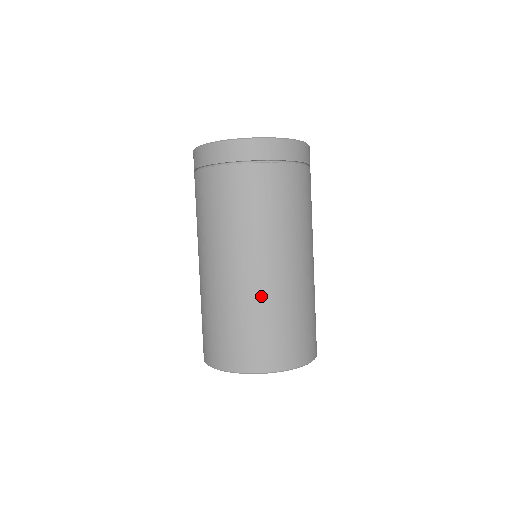
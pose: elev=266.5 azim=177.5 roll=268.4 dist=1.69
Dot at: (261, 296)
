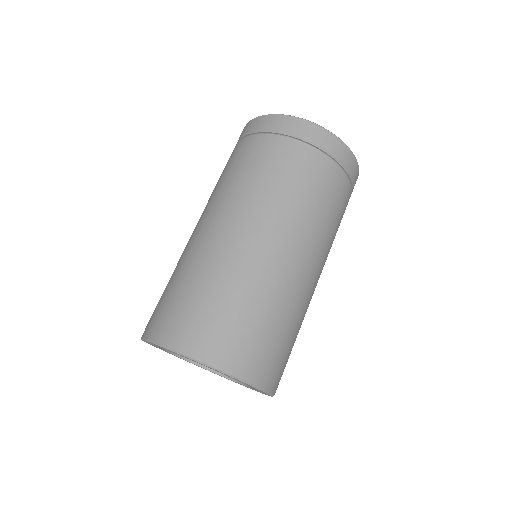
Dot at: (188, 257)
